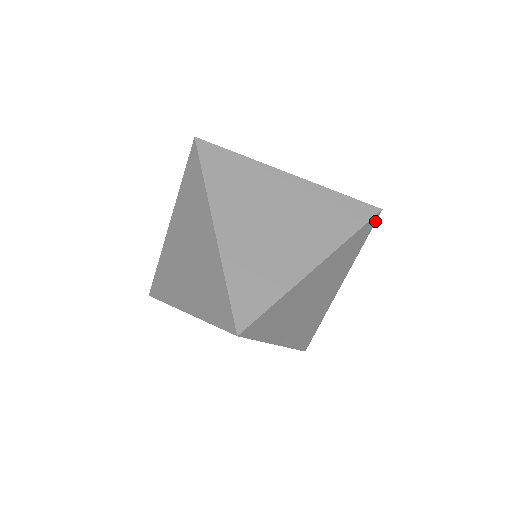
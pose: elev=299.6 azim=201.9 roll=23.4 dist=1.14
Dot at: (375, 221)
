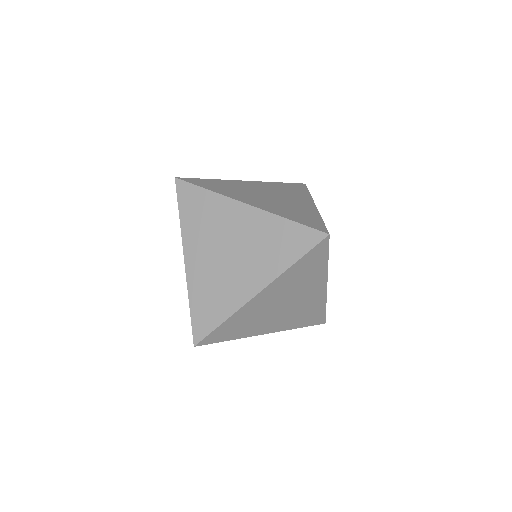
Dot at: (328, 243)
